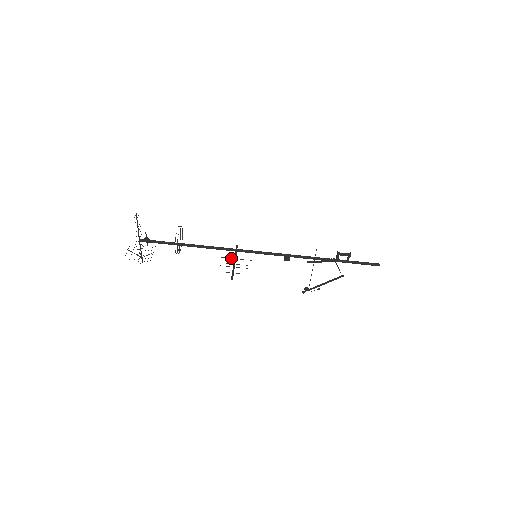
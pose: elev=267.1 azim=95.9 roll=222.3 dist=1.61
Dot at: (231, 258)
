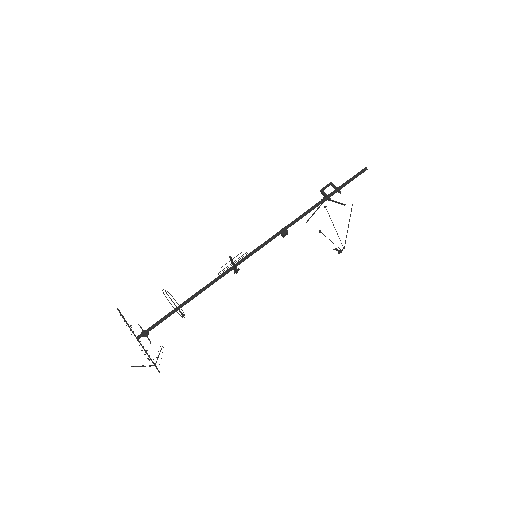
Dot at: (230, 269)
